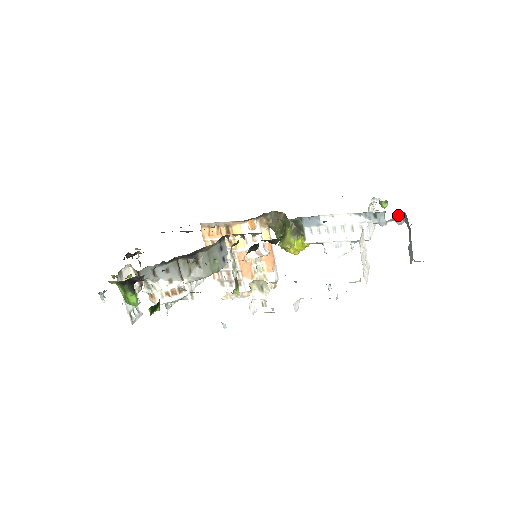
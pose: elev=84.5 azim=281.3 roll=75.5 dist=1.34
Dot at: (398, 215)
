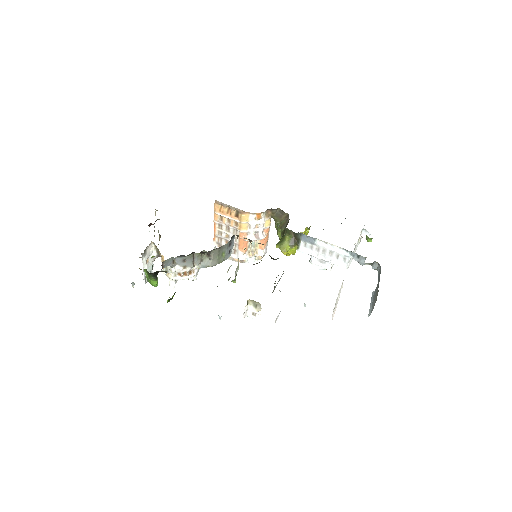
Dot at: (375, 263)
